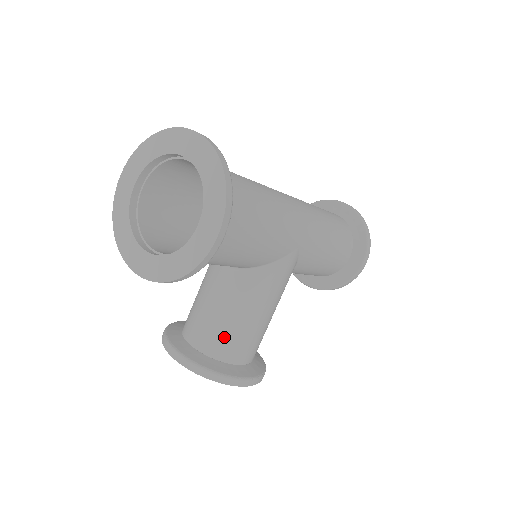
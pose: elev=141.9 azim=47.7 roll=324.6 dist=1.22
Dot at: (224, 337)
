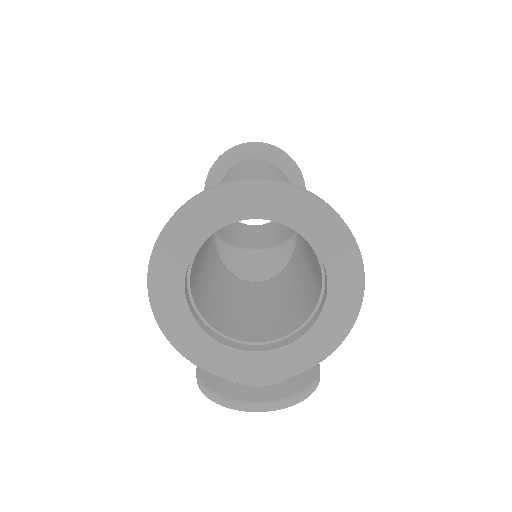
Dot at: occluded
